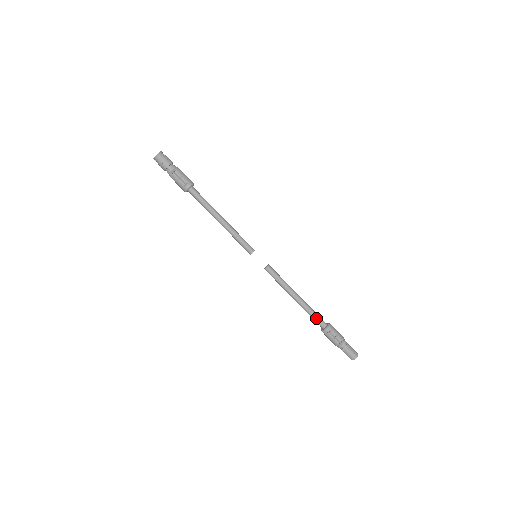
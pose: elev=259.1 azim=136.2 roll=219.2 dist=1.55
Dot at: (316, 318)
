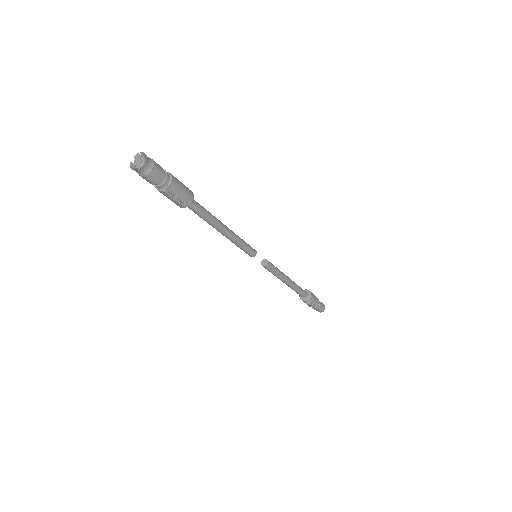
Dot at: (300, 294)
